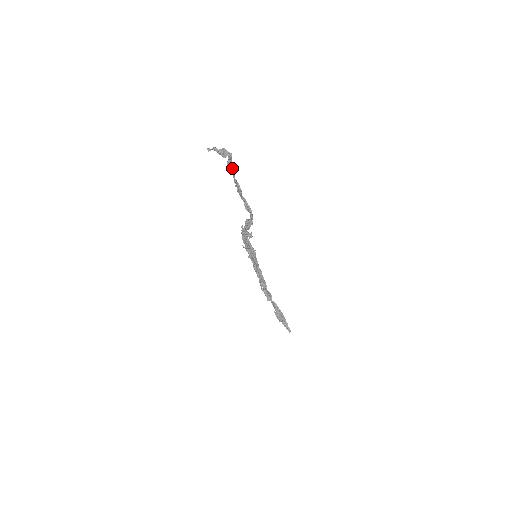
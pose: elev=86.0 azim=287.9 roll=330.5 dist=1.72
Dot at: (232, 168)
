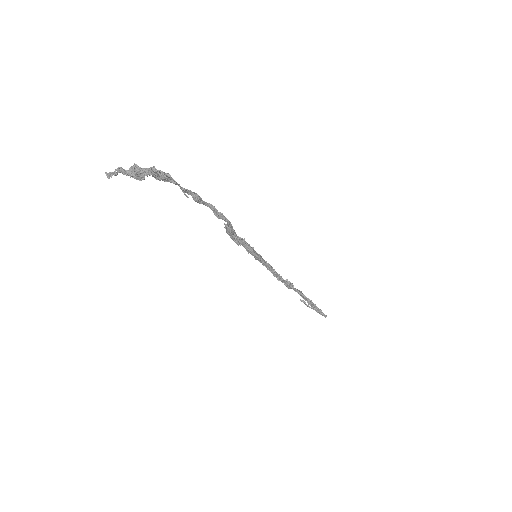
Dot at: (170, 178)
